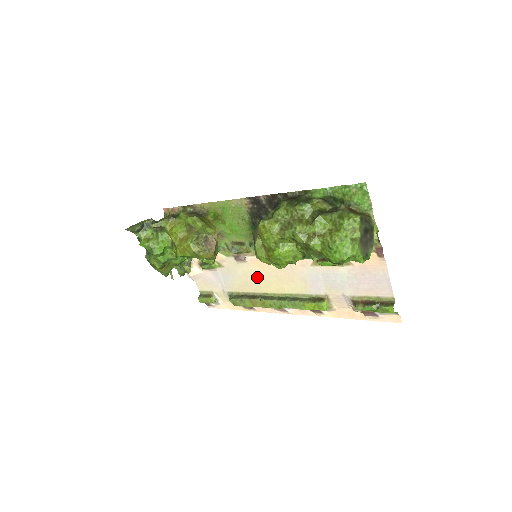
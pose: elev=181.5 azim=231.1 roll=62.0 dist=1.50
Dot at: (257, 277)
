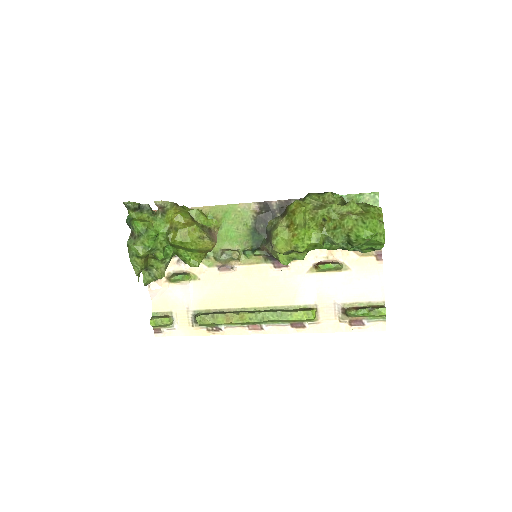
Dot at: (239, 289)
